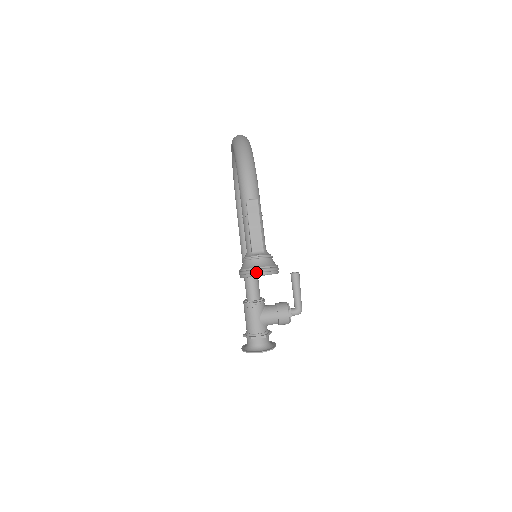
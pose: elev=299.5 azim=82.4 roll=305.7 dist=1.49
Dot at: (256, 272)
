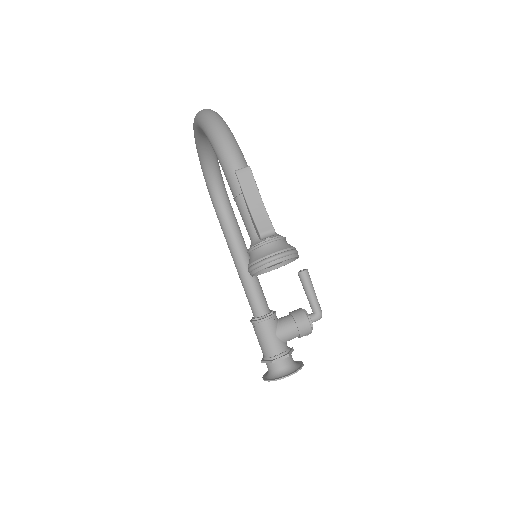
Dot at: (272, 260)
